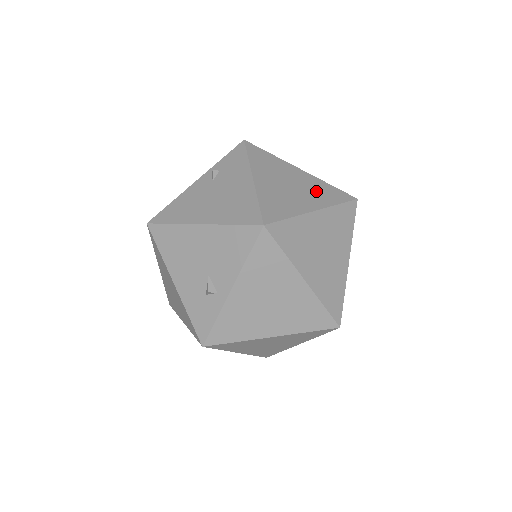
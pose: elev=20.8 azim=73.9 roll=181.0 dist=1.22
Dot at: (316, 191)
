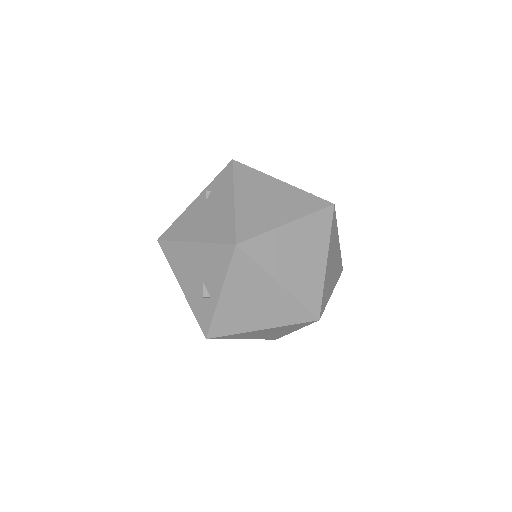
Dot at: (293, 202)
